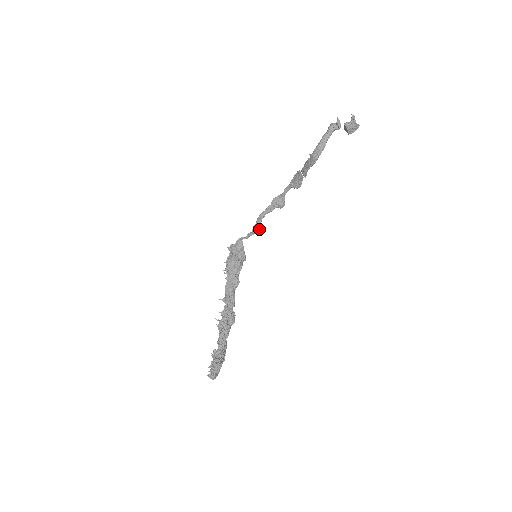
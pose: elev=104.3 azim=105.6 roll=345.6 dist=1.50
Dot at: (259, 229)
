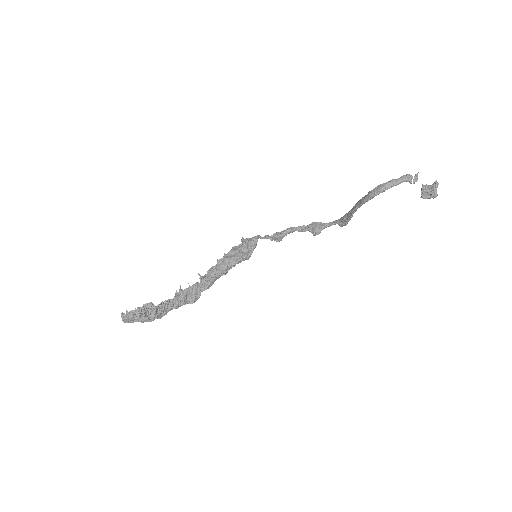
Dot at: (280, 239)
